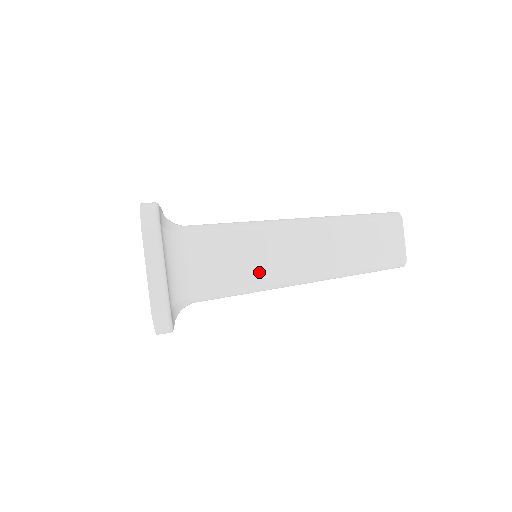
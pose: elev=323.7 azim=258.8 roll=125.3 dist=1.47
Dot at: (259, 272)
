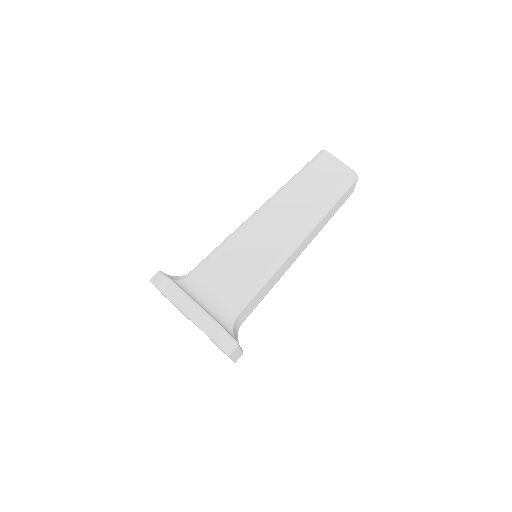
Dot at: (263, 259)
